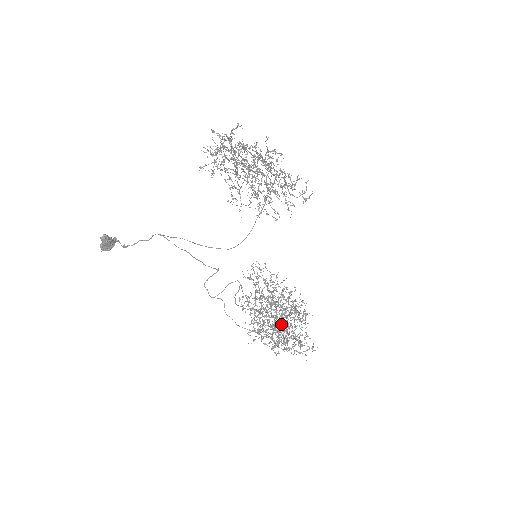
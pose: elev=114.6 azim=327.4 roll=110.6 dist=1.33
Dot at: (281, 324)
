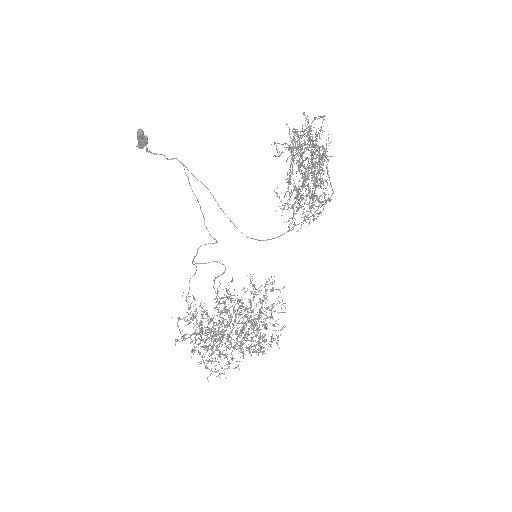
Dot at: occluded
